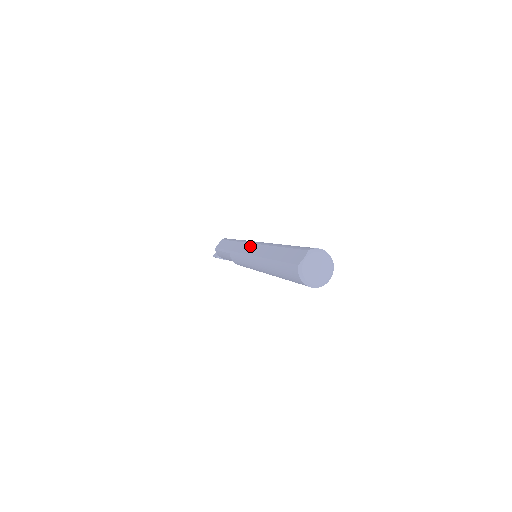
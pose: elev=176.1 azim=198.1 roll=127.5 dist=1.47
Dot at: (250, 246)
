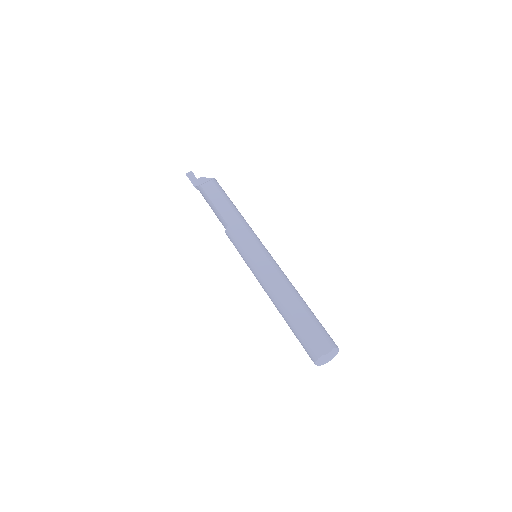
Dot at: (261, 254)
